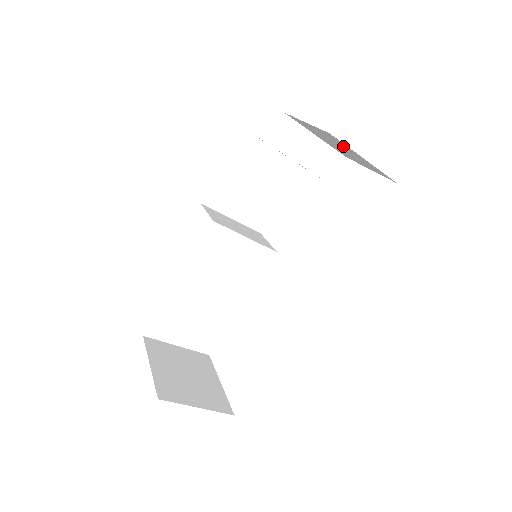
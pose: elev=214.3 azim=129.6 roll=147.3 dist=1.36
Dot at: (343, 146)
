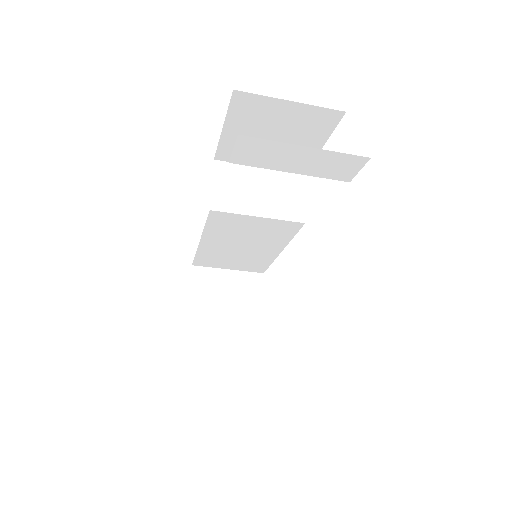
Dot at: occluded
